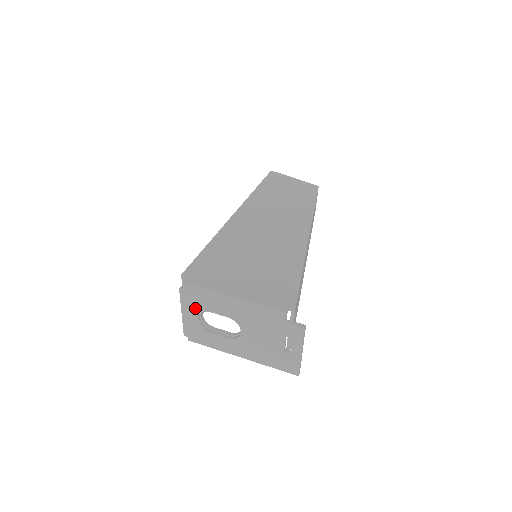
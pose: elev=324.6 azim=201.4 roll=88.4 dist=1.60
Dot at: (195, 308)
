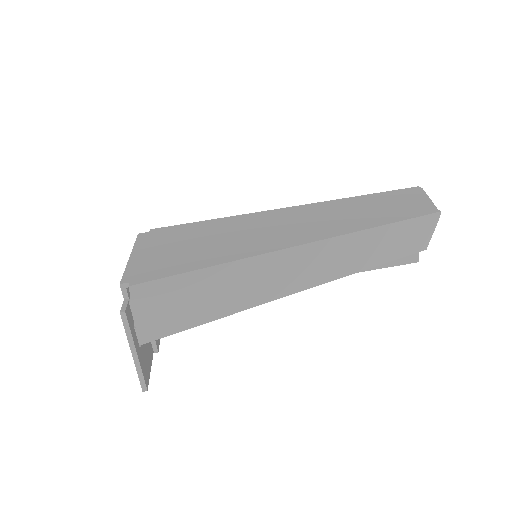
Dot at: occluded
